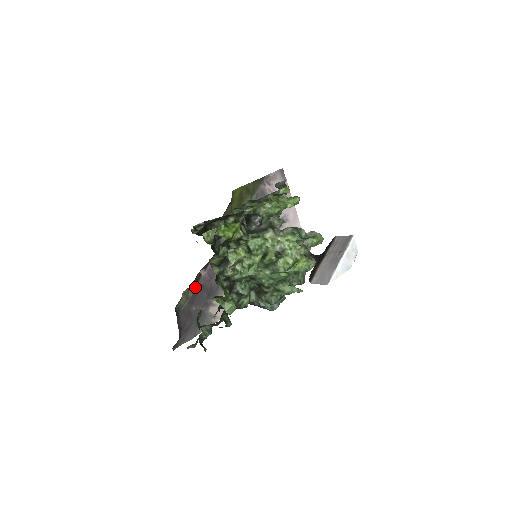
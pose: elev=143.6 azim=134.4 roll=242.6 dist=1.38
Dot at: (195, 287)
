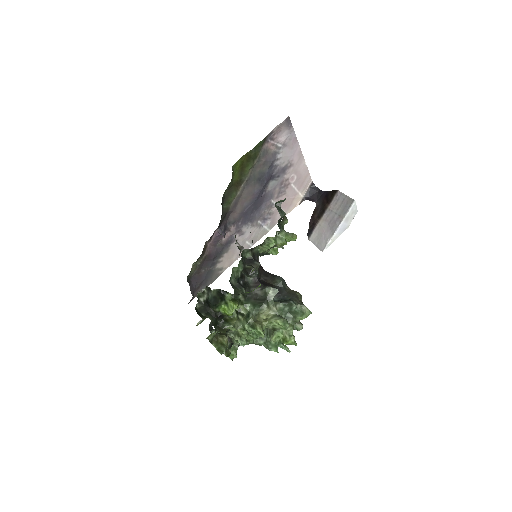
Dot at: (202, 257)
